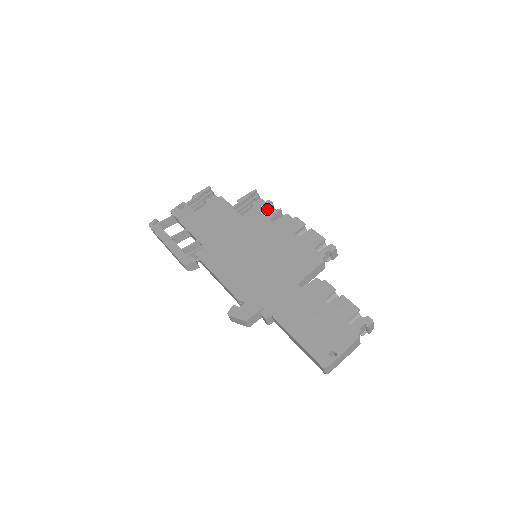
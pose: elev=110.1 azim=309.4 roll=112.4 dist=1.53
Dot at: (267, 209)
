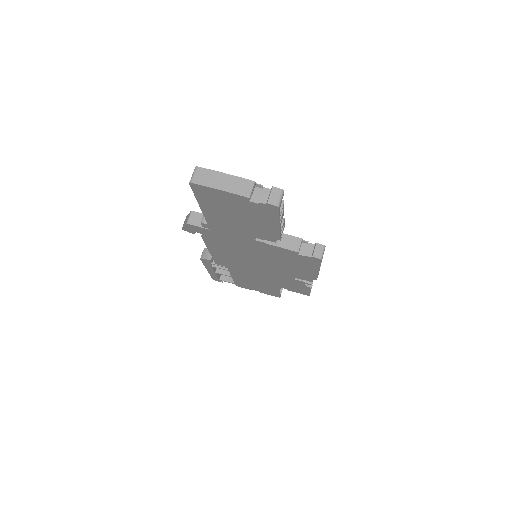
Dot at: occluded
